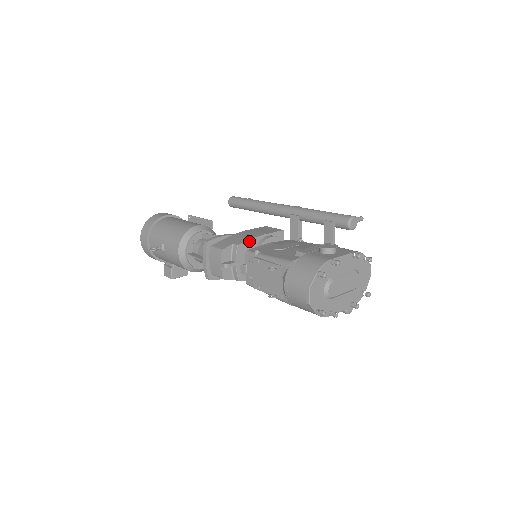
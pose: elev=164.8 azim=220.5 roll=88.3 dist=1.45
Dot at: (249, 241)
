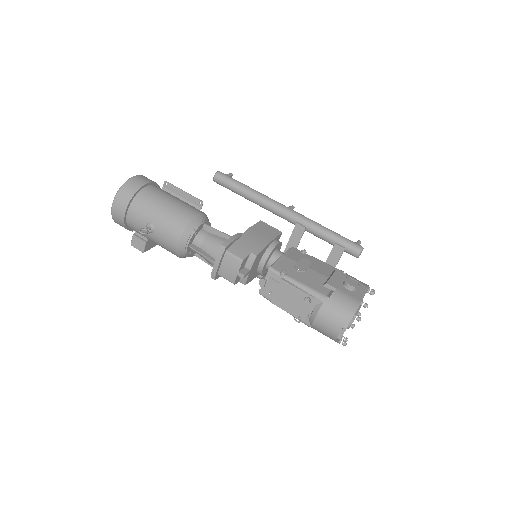
Dot at: (263, 249)
